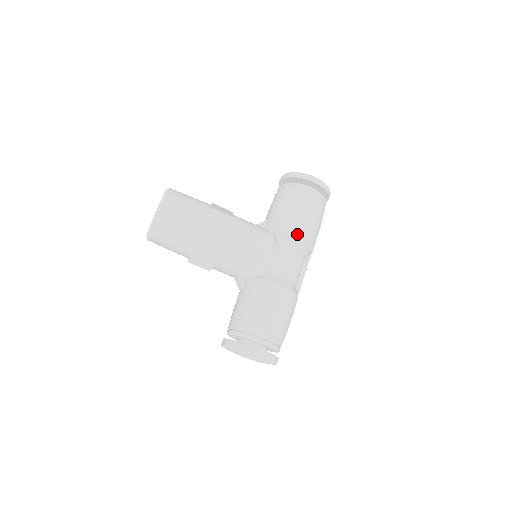
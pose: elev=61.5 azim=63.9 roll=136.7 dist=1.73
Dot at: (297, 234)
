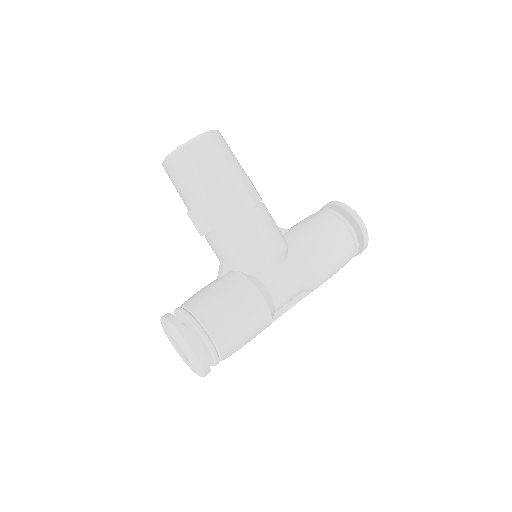
Dot at: (312, 260)
